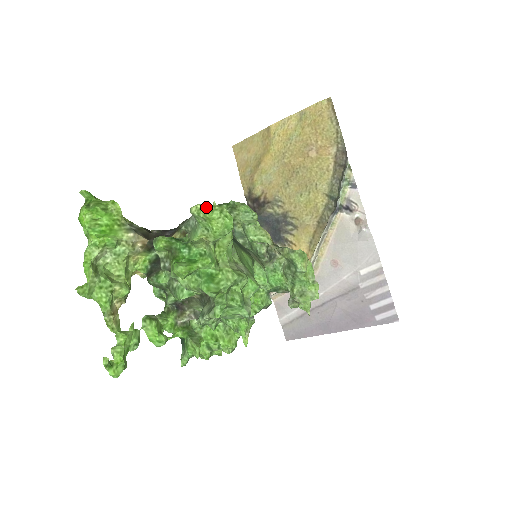
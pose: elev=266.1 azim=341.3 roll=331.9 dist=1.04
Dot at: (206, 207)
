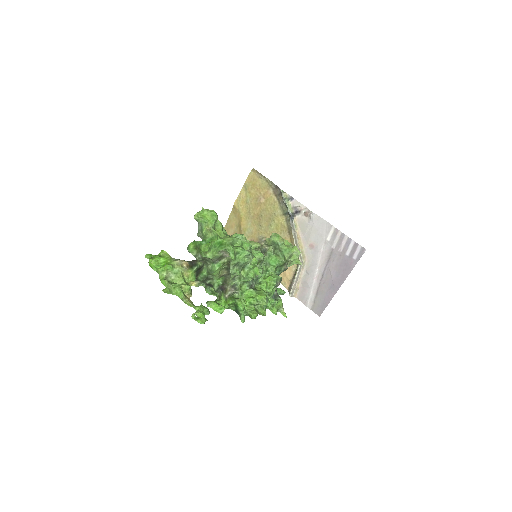
Dot at: (199, 212)
